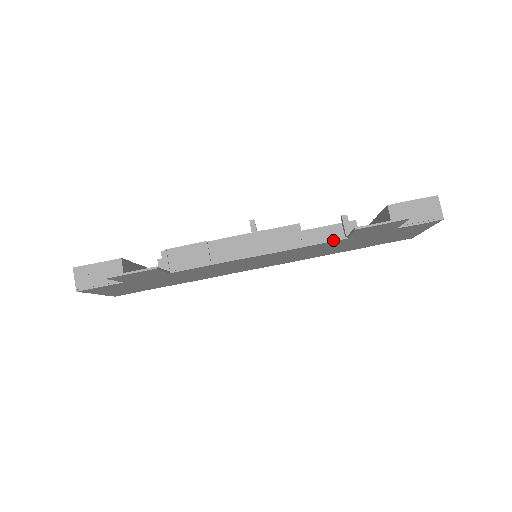
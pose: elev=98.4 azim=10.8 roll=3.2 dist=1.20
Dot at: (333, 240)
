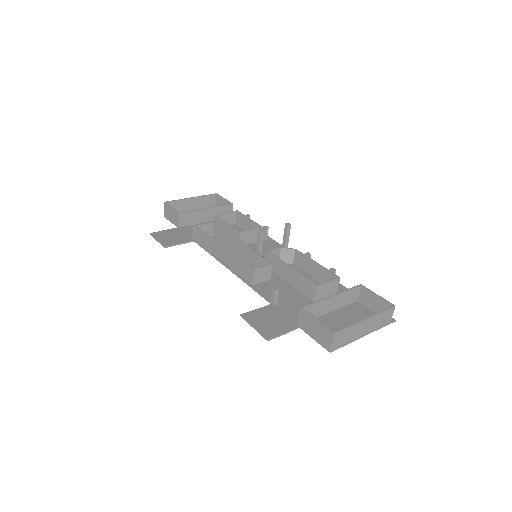
Dot at: (264, 298)
